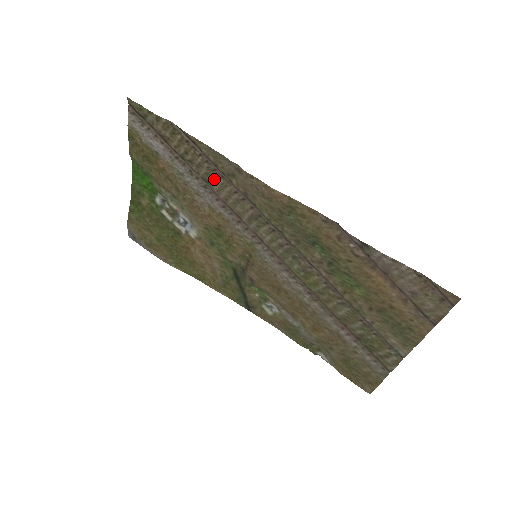
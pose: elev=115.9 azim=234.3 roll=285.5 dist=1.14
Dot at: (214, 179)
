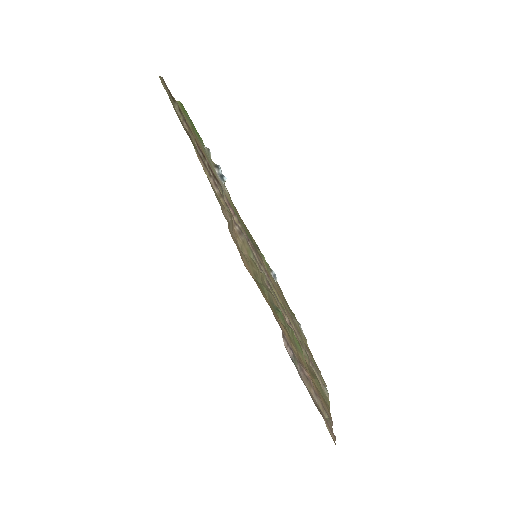
Dot at: occluded
